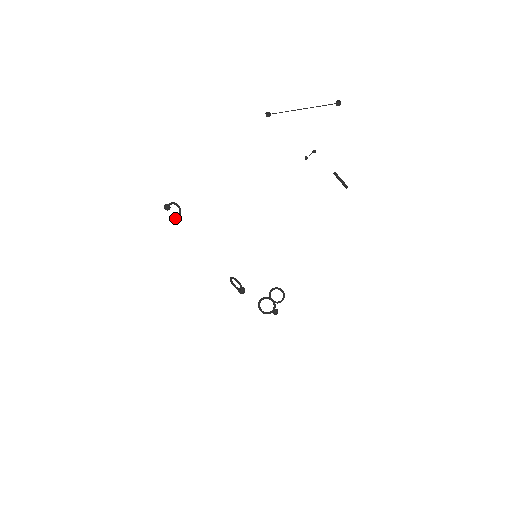
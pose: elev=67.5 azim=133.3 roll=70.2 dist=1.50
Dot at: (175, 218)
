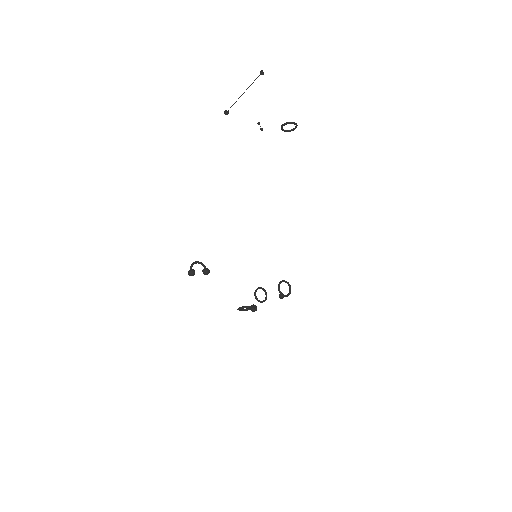
Dot at: (207, 272)
